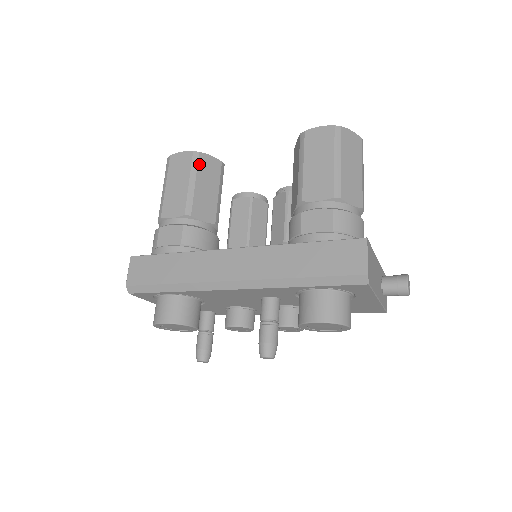
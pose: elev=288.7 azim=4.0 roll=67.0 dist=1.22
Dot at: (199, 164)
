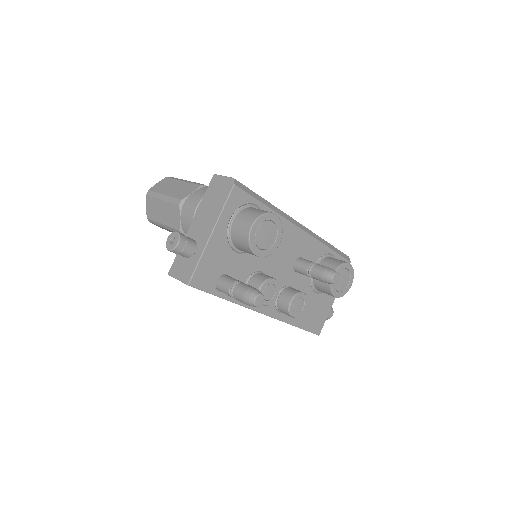
Dot at: occluded
